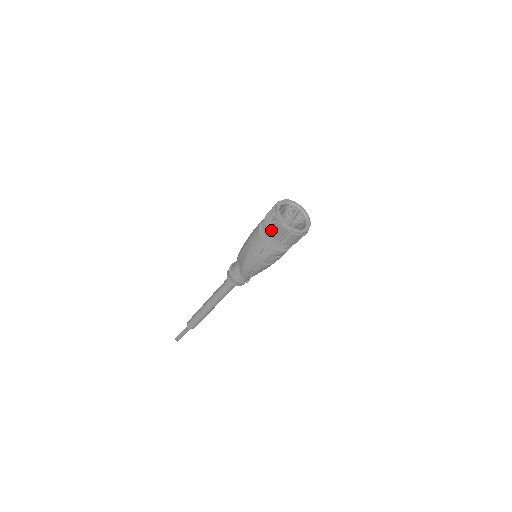
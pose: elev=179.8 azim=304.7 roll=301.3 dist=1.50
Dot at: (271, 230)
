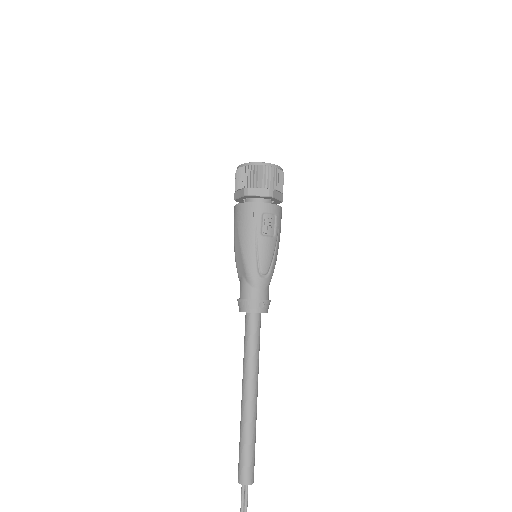
Dot at: (242, 182)
